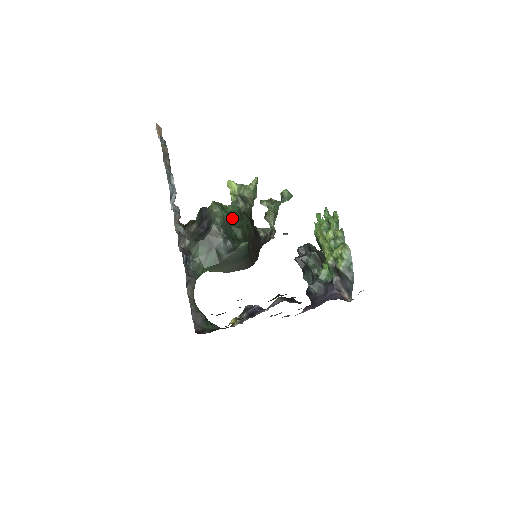
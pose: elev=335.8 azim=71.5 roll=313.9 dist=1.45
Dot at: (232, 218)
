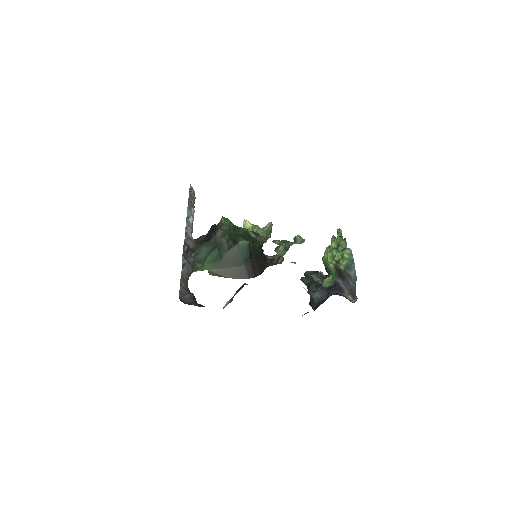
Dot at: (239, 232)
